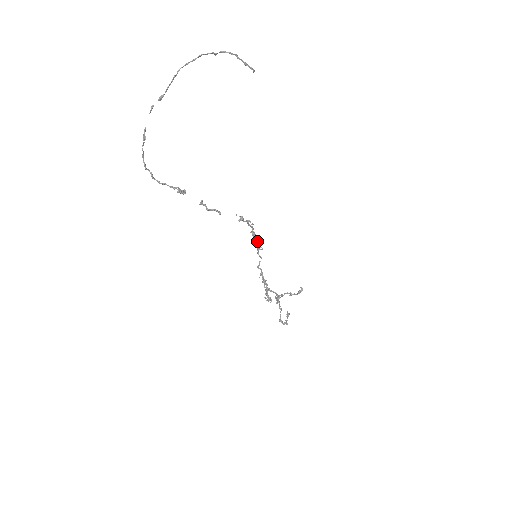
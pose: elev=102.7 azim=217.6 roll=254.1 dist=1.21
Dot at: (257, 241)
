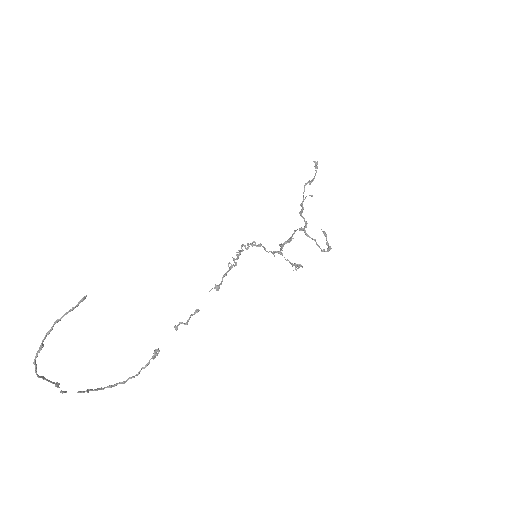
Dot at: occluded
